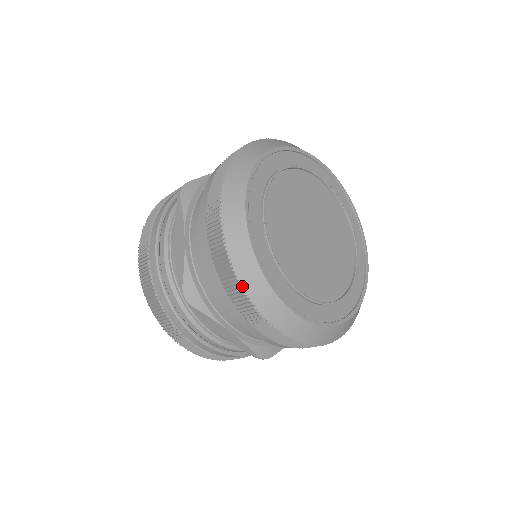
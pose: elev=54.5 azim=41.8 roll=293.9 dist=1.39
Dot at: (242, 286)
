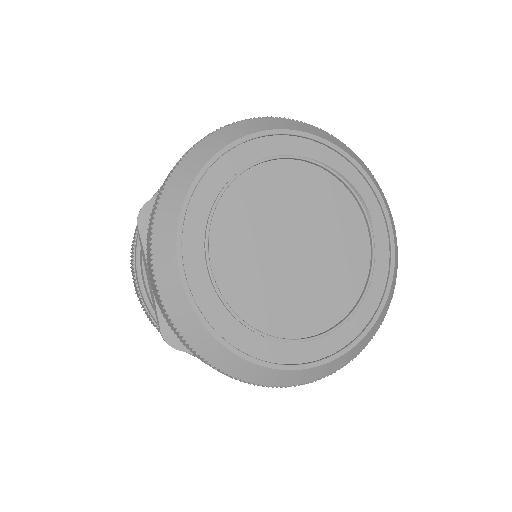
Dot at: (198, 353)
